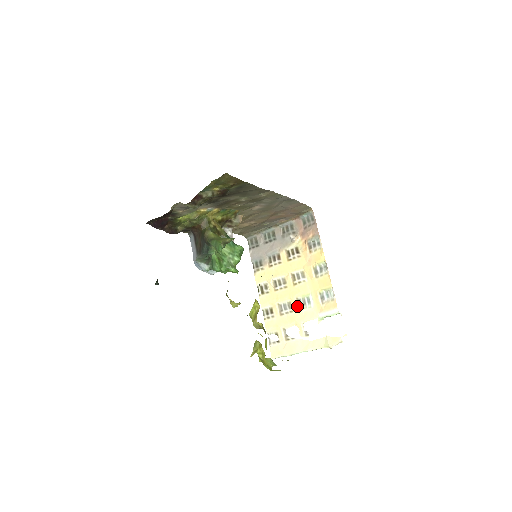
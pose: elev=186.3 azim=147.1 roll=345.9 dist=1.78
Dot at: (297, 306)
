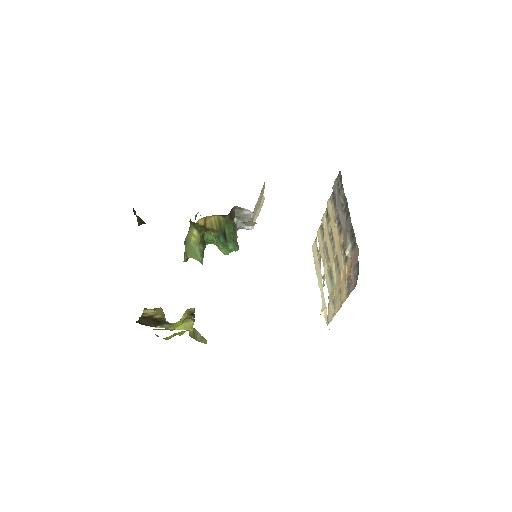
Dot at: (328, 269)
